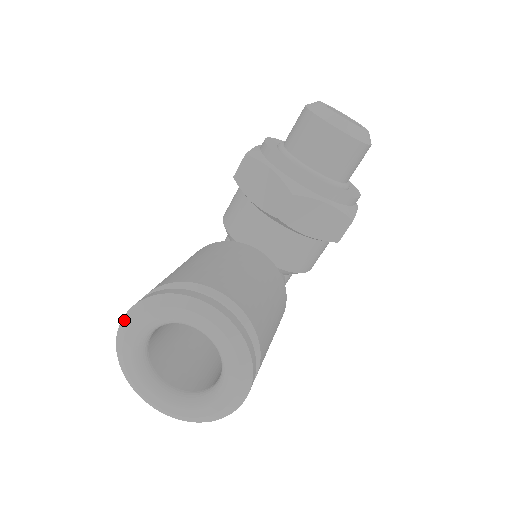
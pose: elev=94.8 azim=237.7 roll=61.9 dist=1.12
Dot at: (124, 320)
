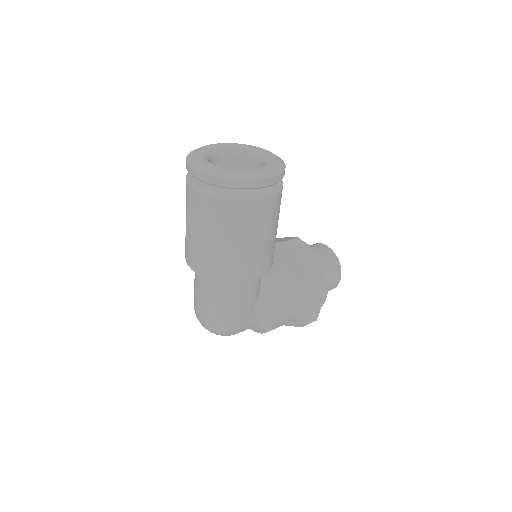
Dot at: occluded
